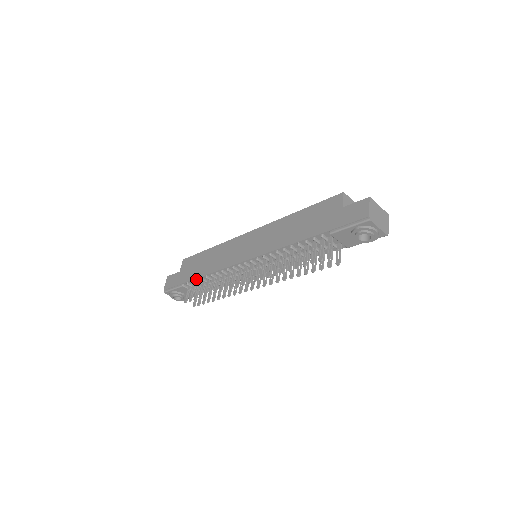
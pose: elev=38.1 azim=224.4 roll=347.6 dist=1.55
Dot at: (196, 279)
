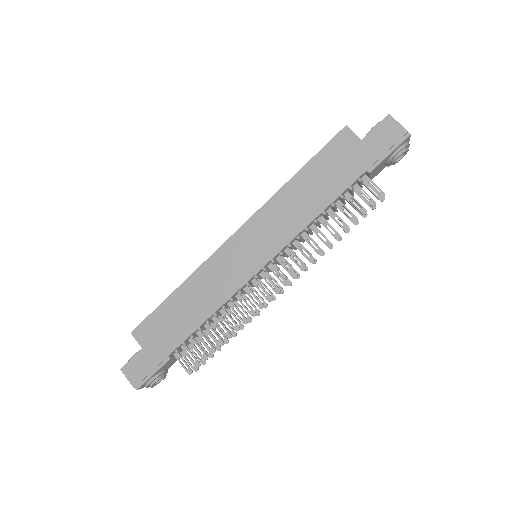
Dot at: (191, 336)
